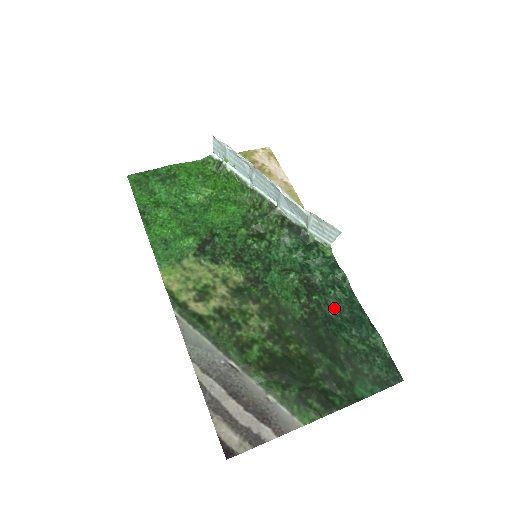
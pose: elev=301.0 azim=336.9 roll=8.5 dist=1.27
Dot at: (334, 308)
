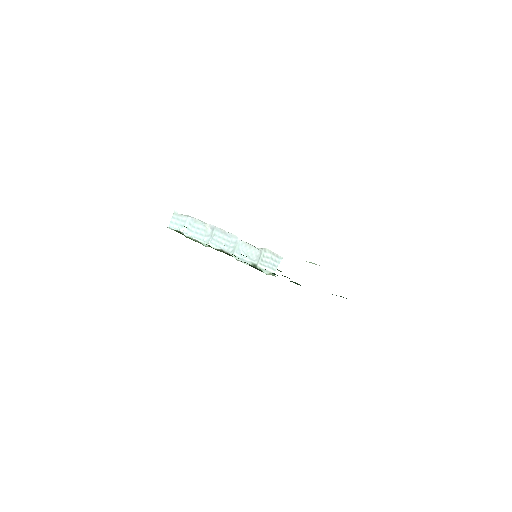
Dot at: occluded
